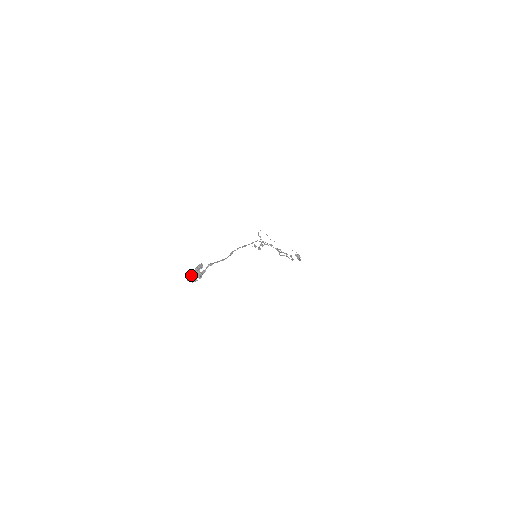
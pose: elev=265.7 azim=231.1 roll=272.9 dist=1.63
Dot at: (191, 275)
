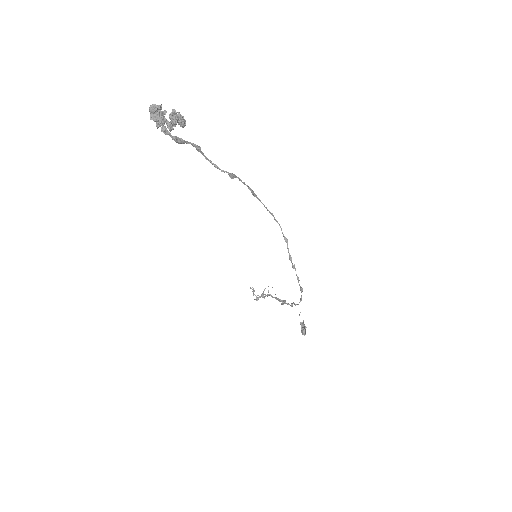
Dot at: (160, 109)
